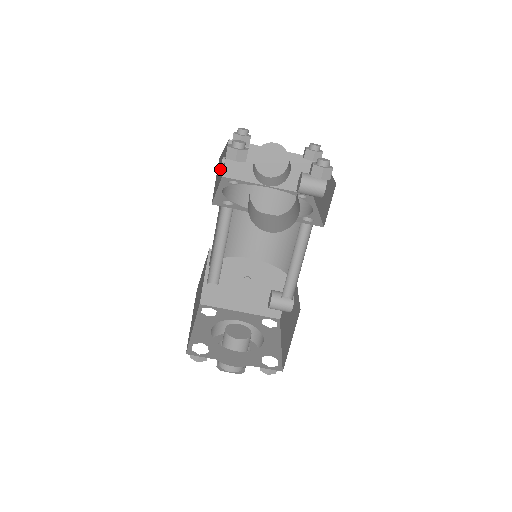
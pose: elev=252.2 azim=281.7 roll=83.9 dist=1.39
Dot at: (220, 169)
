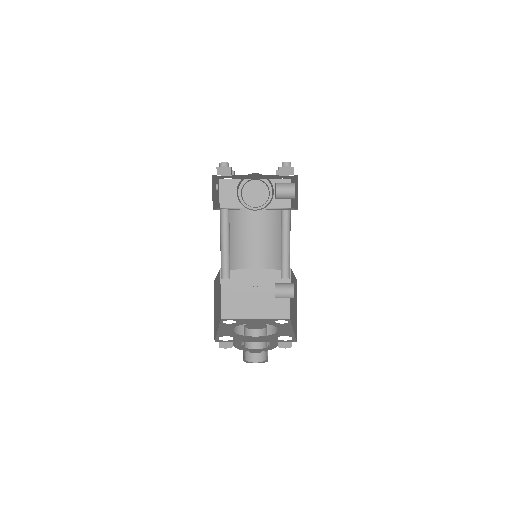
Dot at: (215, 192)
